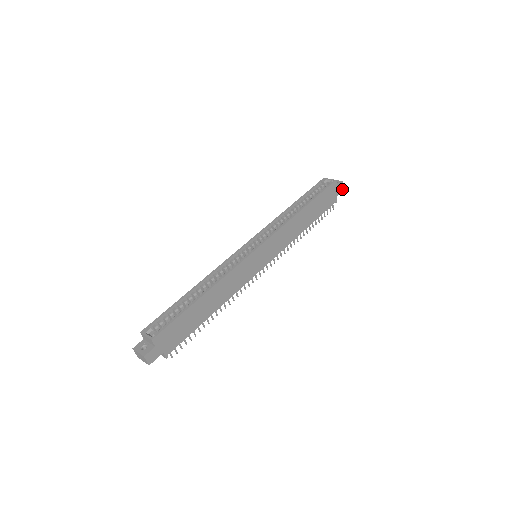
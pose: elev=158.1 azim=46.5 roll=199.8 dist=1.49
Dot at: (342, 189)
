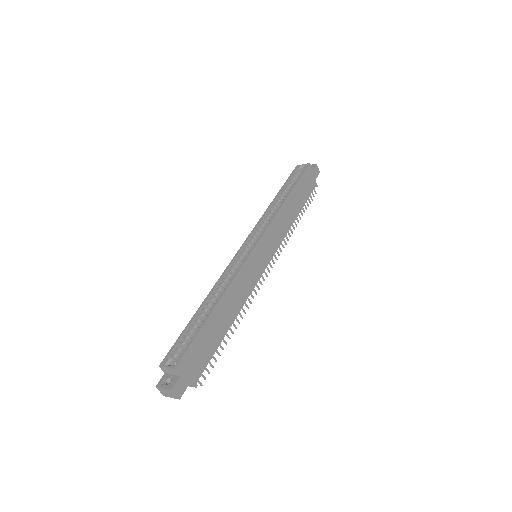
Dot at: (318, 172)
